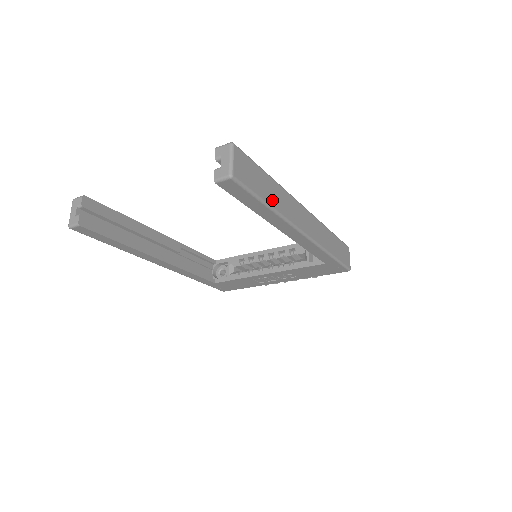
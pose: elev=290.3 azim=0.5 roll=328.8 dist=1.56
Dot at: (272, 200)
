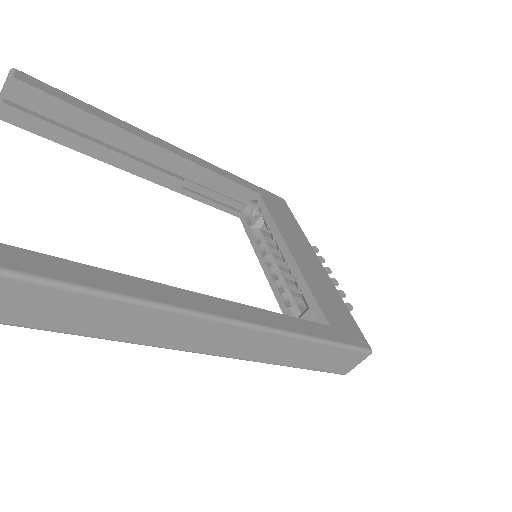
Dot at: (113, 331)
